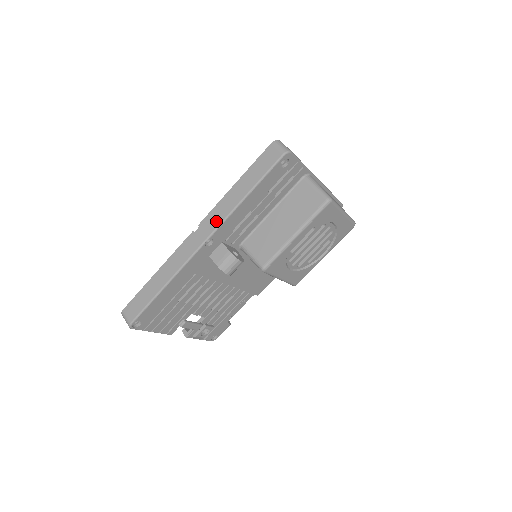
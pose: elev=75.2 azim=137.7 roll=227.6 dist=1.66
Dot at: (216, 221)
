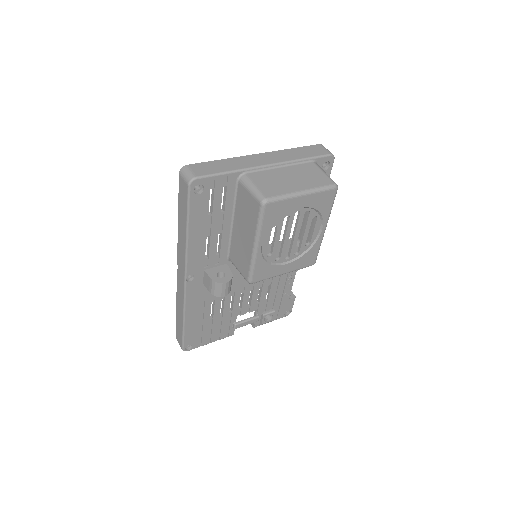
Dot at: (182, 260)
